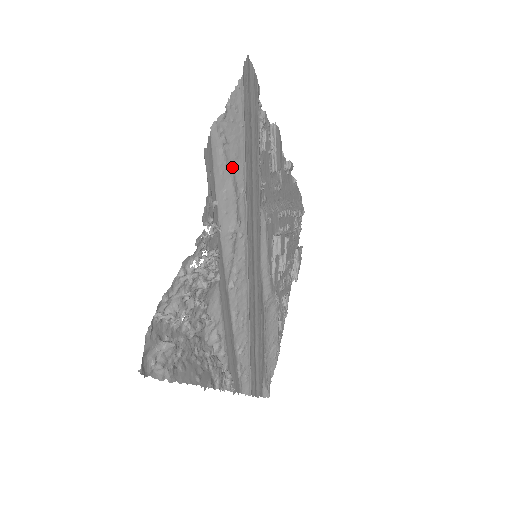
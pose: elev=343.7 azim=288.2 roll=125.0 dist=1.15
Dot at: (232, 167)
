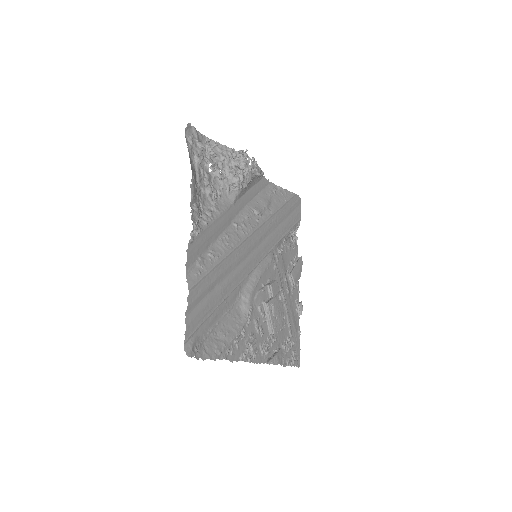
Dot at: (272, 201)
